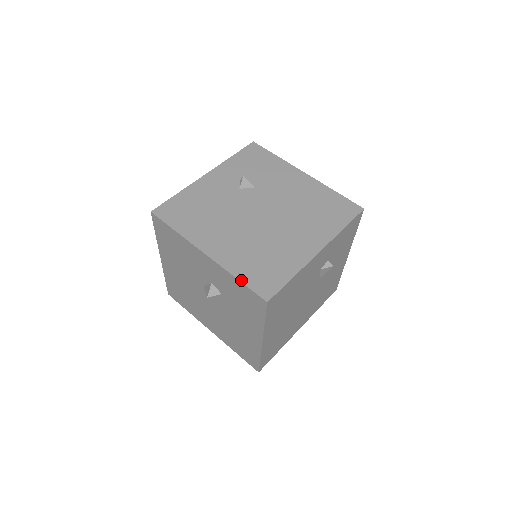
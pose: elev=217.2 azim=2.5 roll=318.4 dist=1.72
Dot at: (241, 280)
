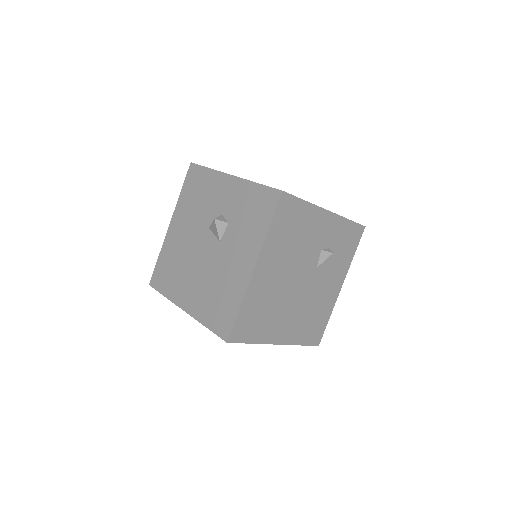
Dot at: (261, 184)
